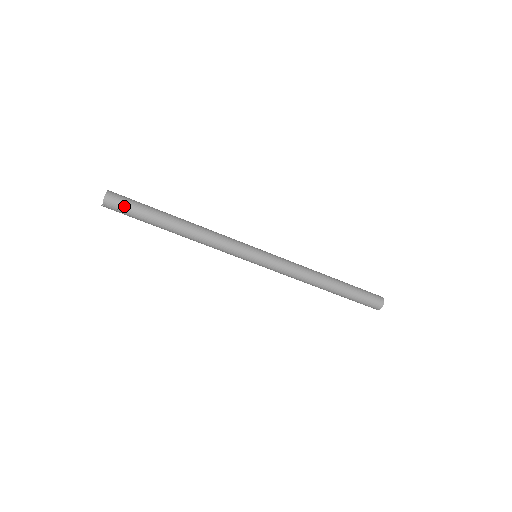
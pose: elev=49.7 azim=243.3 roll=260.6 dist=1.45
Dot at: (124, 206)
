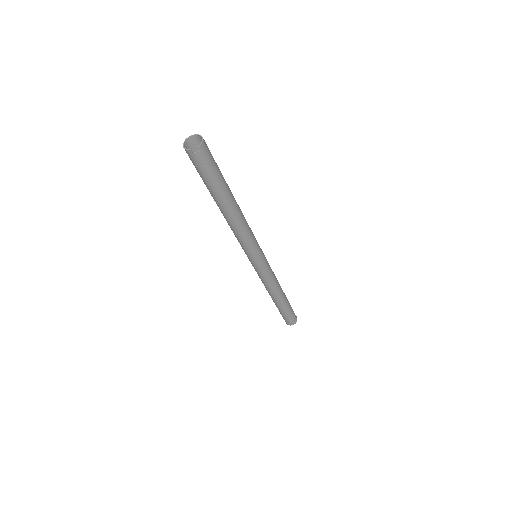
Dot at: (211, 163)
